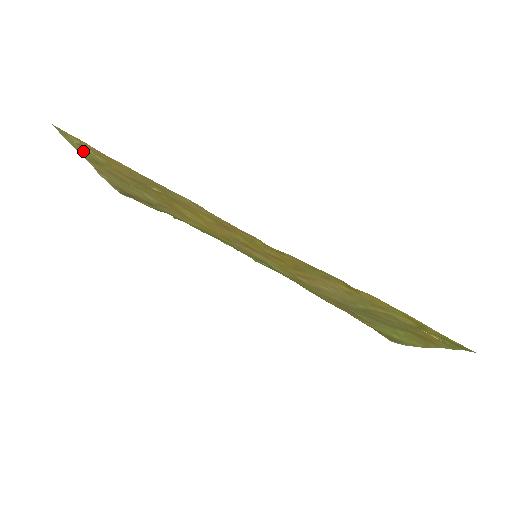
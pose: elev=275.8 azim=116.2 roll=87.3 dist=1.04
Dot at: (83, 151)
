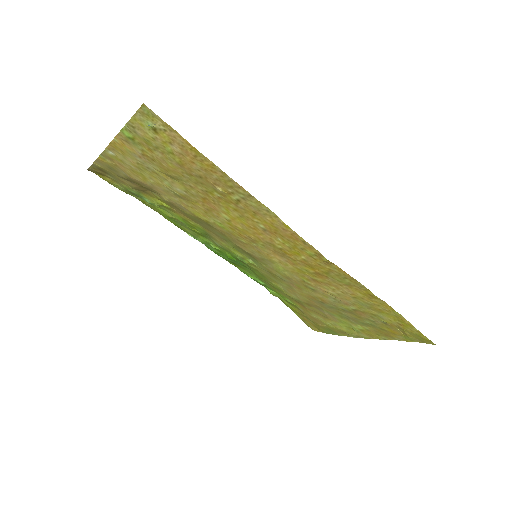
Dot at: (146, 133)
